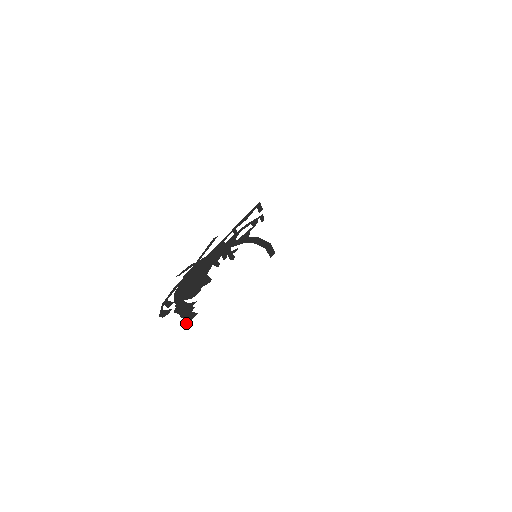
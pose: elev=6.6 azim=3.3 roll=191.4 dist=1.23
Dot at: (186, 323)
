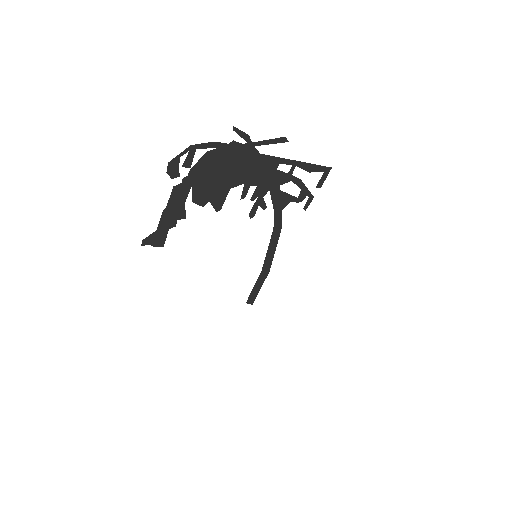
Dot at: (148, 241)
